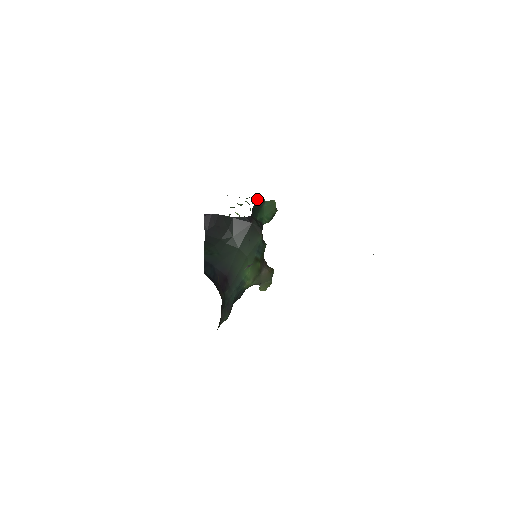
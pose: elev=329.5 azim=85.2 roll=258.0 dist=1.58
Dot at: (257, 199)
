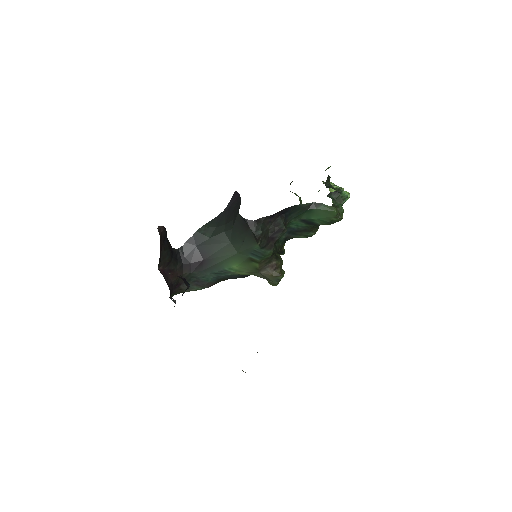
Dot at: (331, 194)
